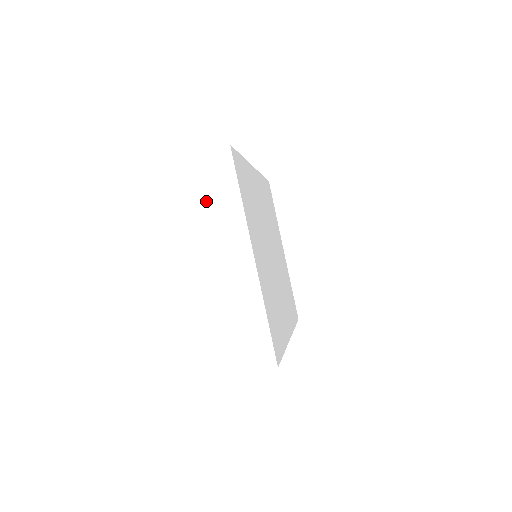
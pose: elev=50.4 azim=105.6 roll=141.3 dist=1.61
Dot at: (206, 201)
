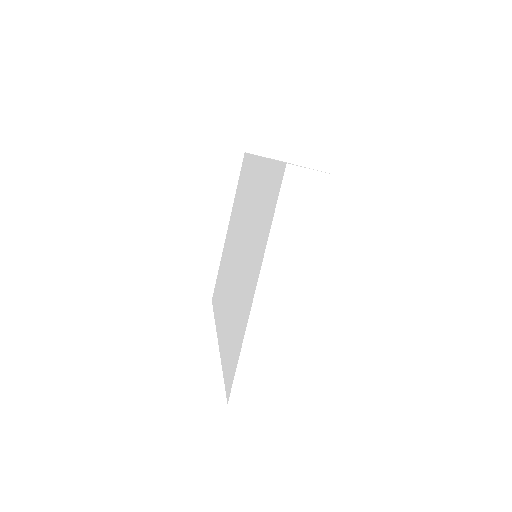
Dot at: (281, 223)
